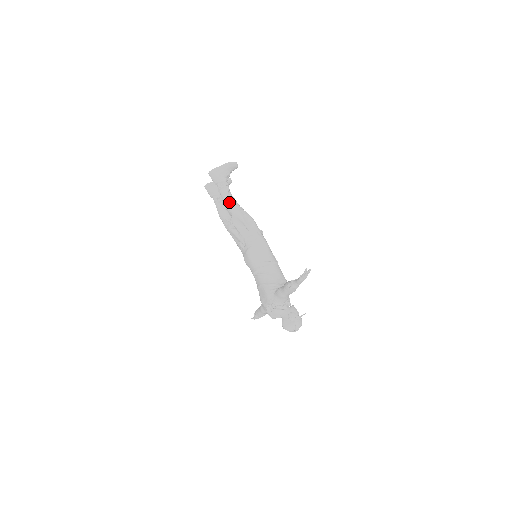
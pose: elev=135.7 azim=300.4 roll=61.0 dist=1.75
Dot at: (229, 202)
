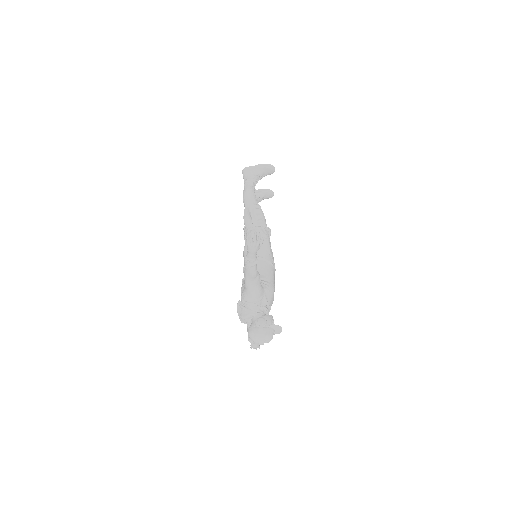
Dot at: (246, 195)
